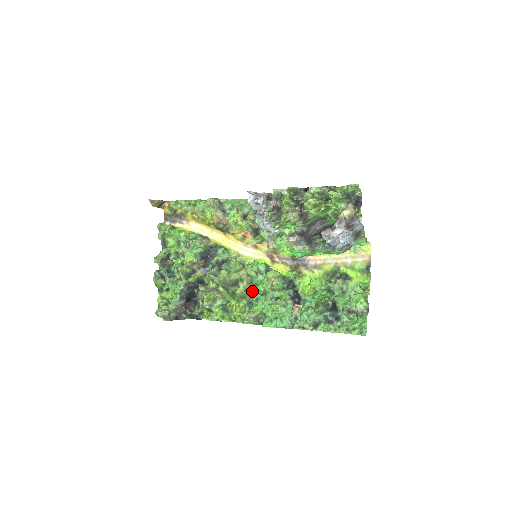
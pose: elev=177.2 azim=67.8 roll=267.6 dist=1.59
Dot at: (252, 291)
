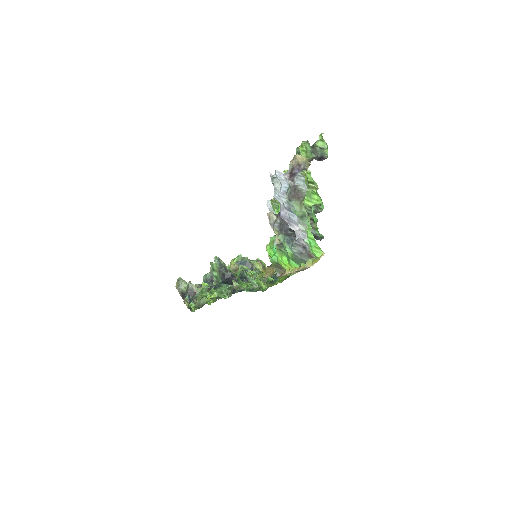
Dot at: occluded
